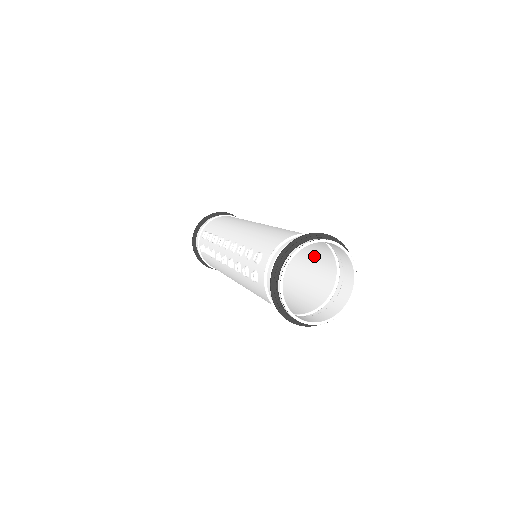
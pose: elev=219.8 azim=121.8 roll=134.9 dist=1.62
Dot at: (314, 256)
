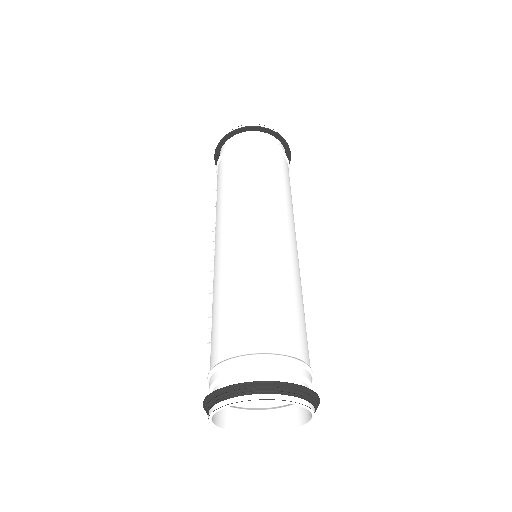
Dot at: (298, 311)
